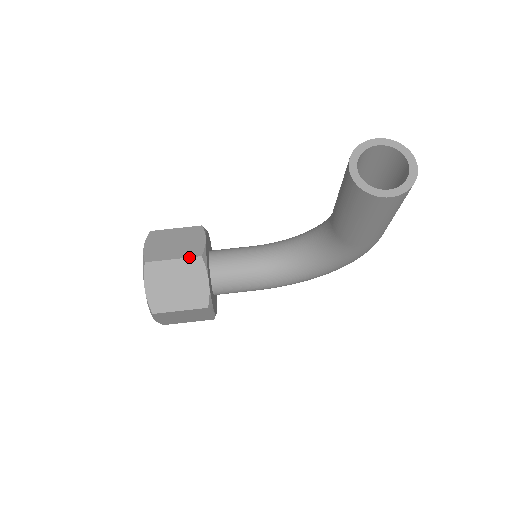
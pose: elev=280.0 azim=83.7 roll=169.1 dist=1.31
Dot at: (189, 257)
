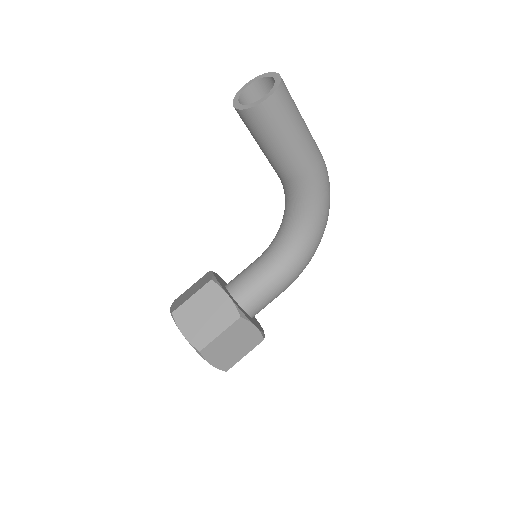
Dot at: (202, 287)
